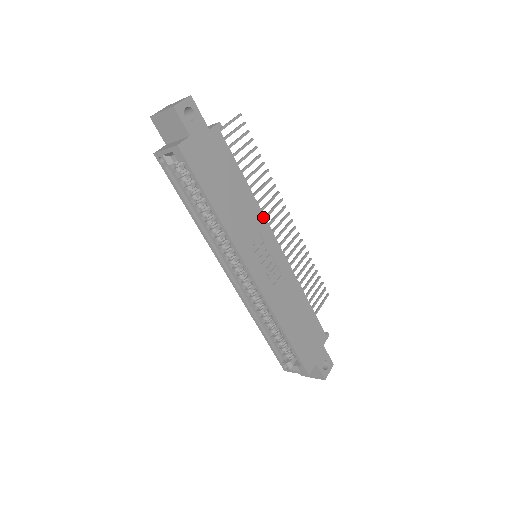
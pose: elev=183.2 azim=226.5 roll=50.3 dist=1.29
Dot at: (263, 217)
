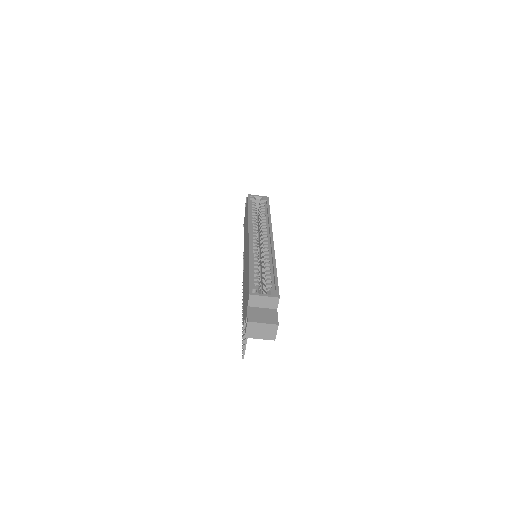
Dot at: occluded
